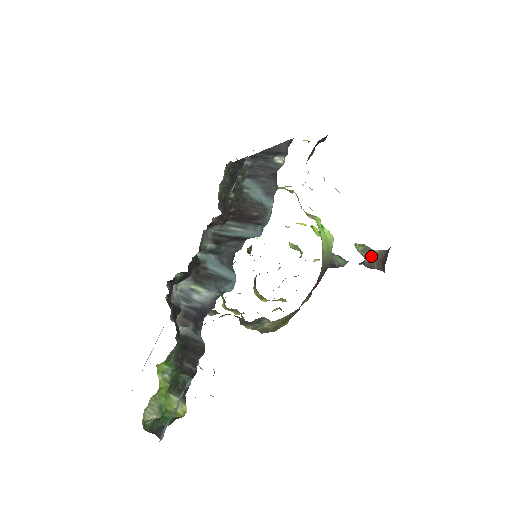
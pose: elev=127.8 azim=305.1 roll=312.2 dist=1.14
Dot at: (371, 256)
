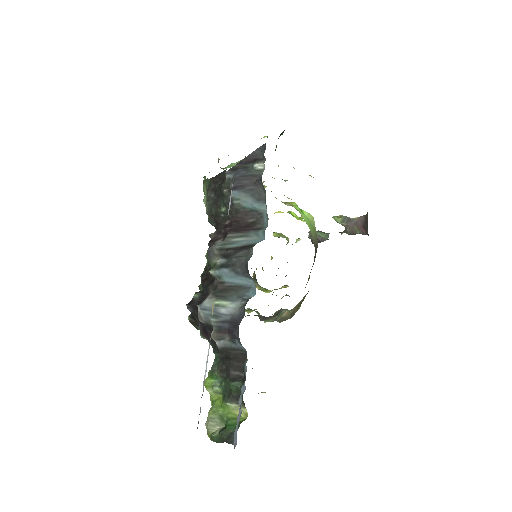
Dot at: (351, 224)
